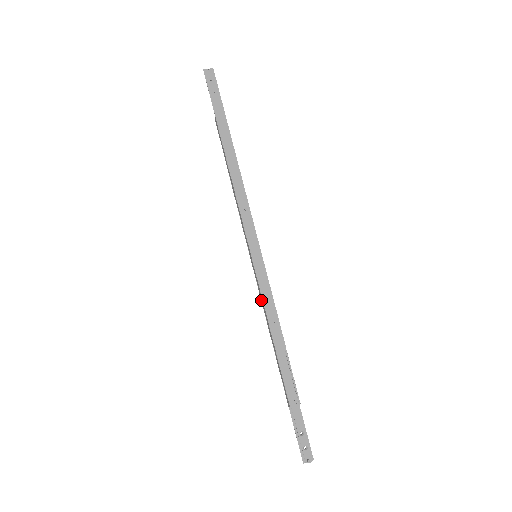
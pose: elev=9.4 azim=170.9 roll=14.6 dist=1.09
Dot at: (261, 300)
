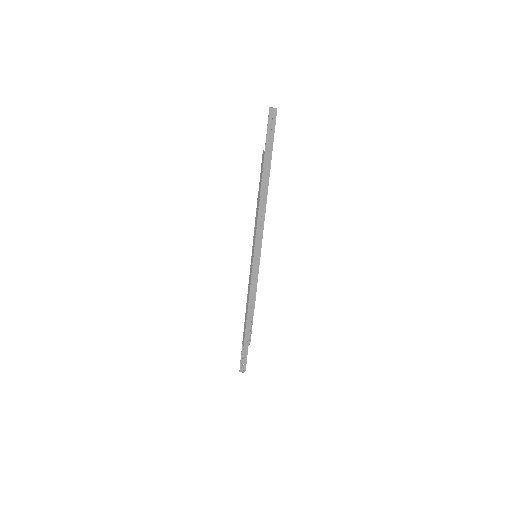
Dot at: (249, 283)
